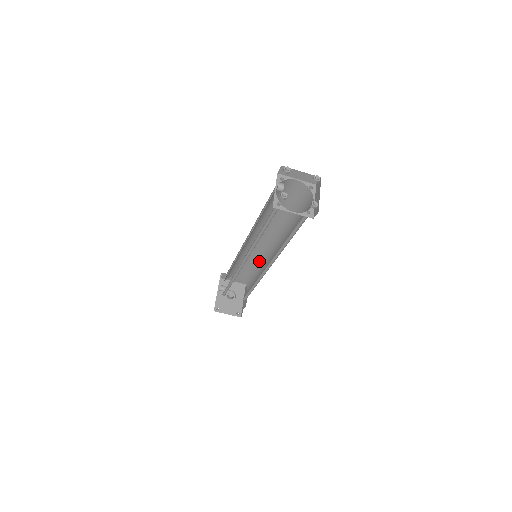
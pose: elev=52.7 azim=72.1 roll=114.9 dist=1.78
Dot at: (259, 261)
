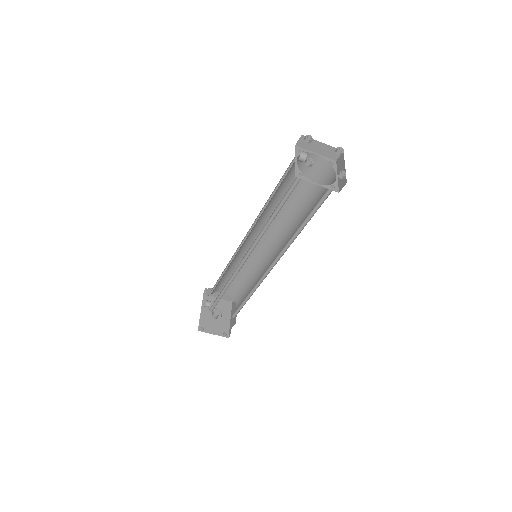
Dot at: (255, 267)
